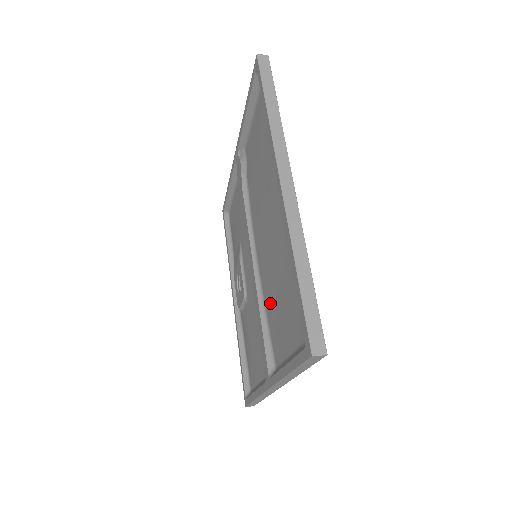
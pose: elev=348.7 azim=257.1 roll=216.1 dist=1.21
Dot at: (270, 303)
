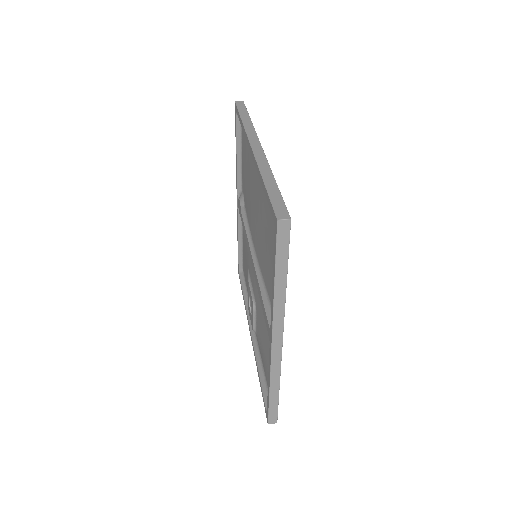
Dot at: (264, 267)
